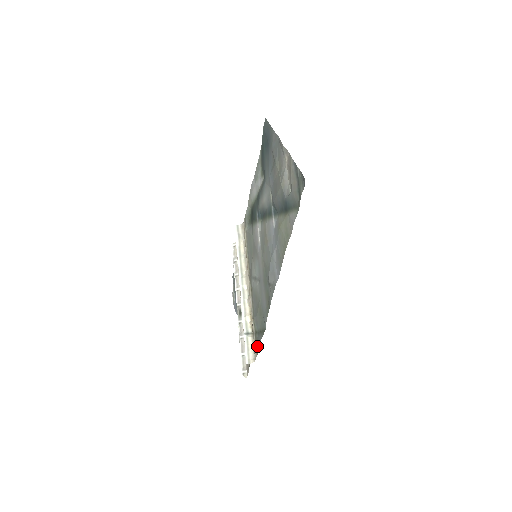
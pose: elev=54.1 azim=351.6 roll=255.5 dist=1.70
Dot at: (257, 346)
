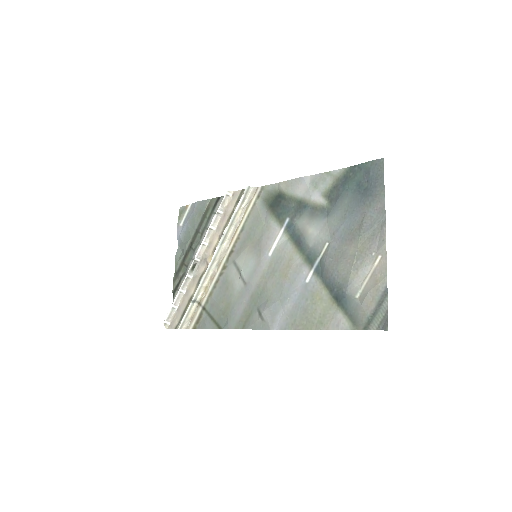
Dot at: (199, 323)
